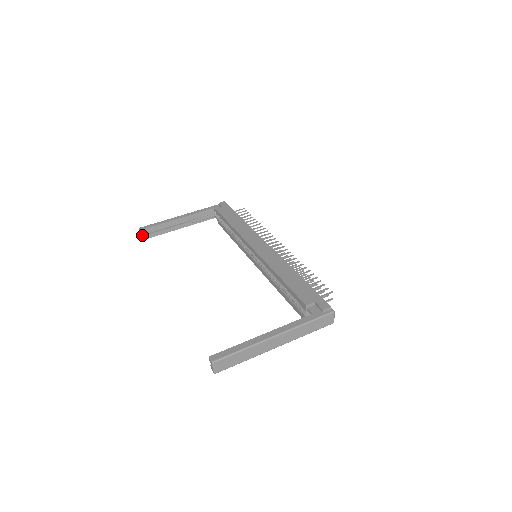
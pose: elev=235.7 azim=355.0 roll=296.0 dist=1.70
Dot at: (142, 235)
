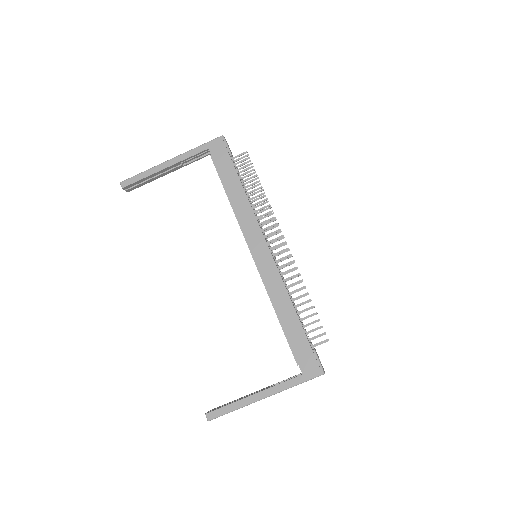
Dot at: (126, 188)
